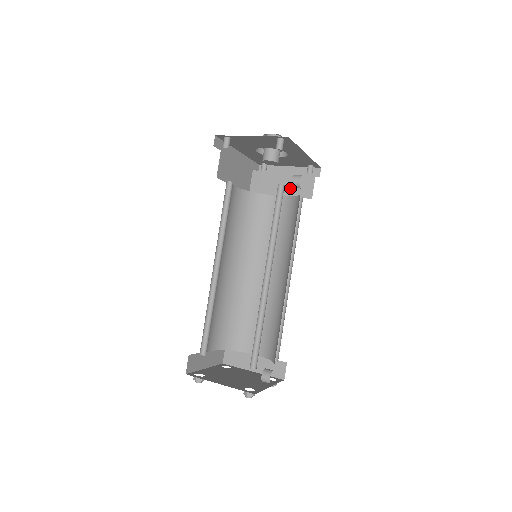
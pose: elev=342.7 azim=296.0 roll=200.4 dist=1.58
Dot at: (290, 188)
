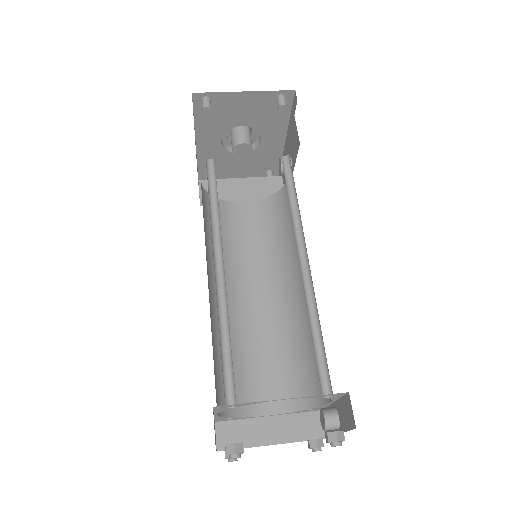
Dot at: (255, 193)
